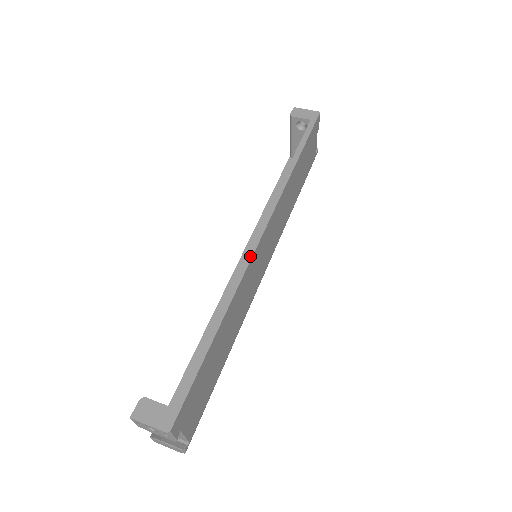
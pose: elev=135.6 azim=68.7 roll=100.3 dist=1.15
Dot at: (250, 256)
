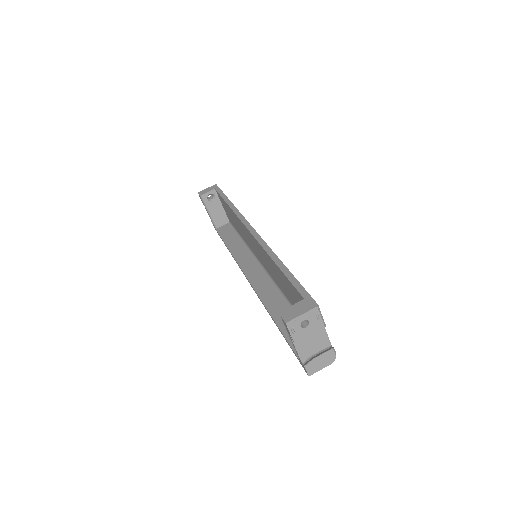
Dot at: (258, 236)
